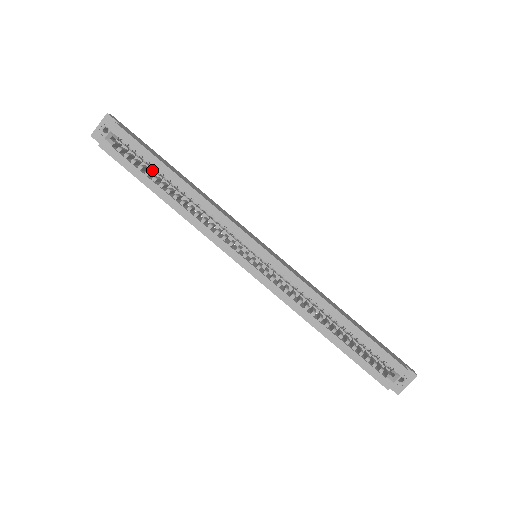
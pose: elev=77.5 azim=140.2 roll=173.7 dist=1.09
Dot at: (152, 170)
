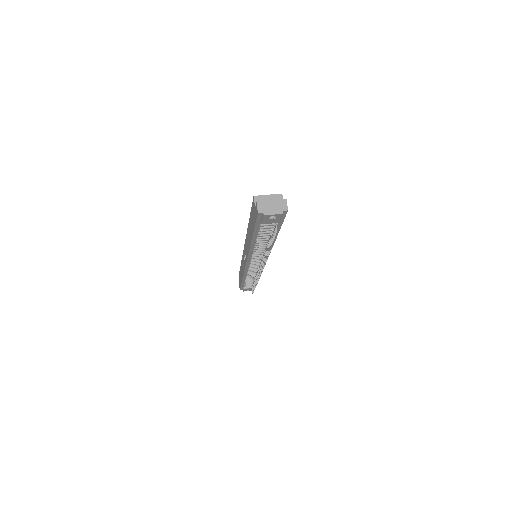
Dot at: occluded
